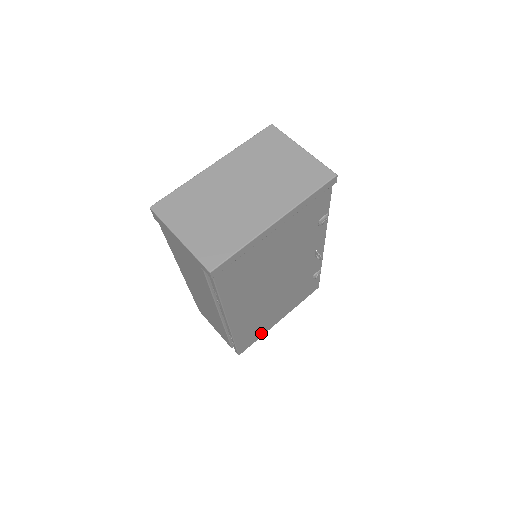
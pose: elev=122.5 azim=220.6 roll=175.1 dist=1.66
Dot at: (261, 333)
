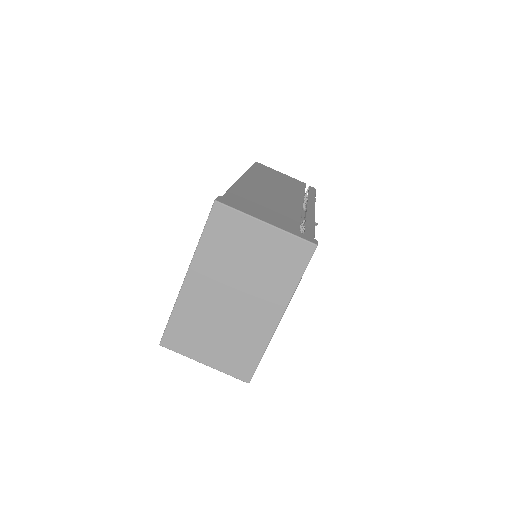
Dot at: occluded
